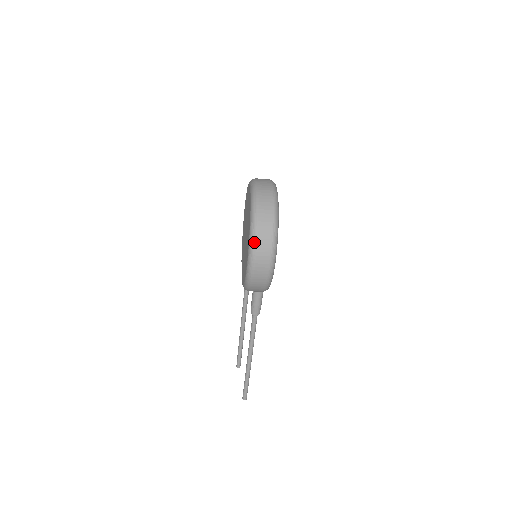
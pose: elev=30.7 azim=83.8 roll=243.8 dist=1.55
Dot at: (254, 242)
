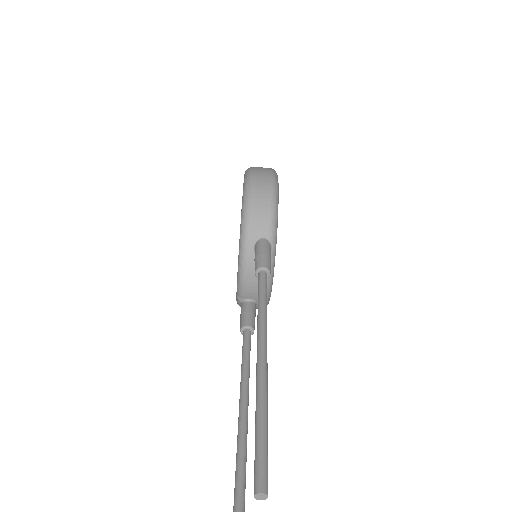
Dot at: (250, 167)
